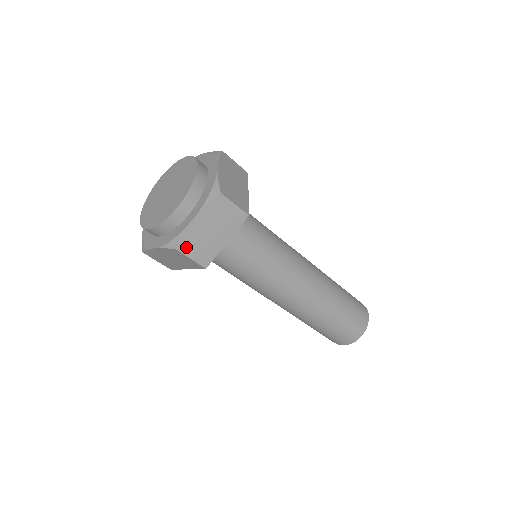
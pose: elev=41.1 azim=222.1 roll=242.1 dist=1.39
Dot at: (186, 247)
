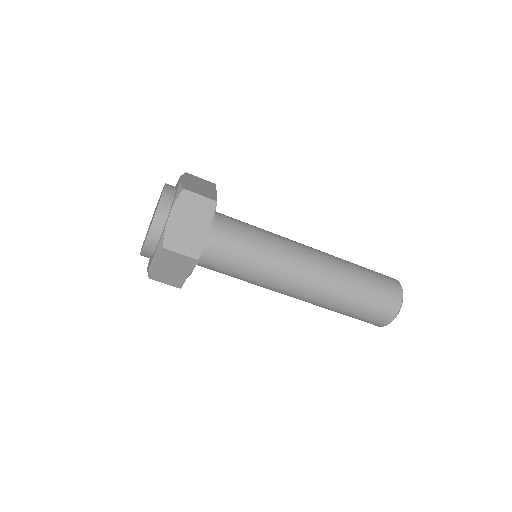
Dot at: (156, 277)
